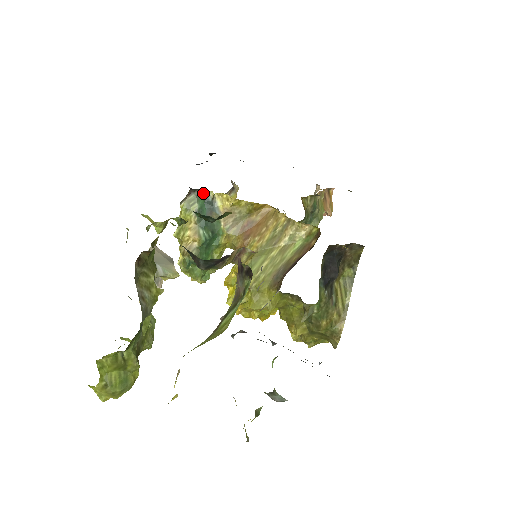
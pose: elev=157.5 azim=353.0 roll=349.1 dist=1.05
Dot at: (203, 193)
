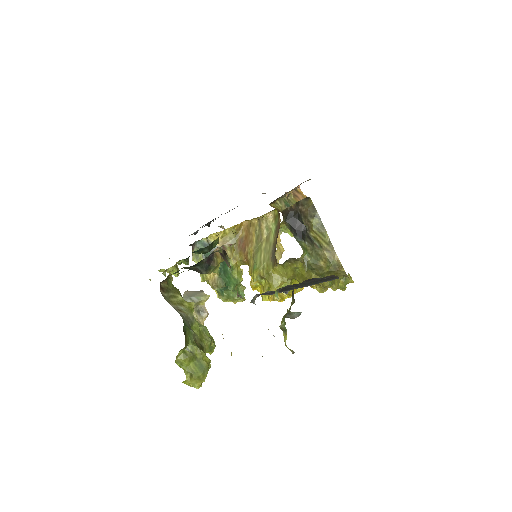
Dot at: (200, 243)
